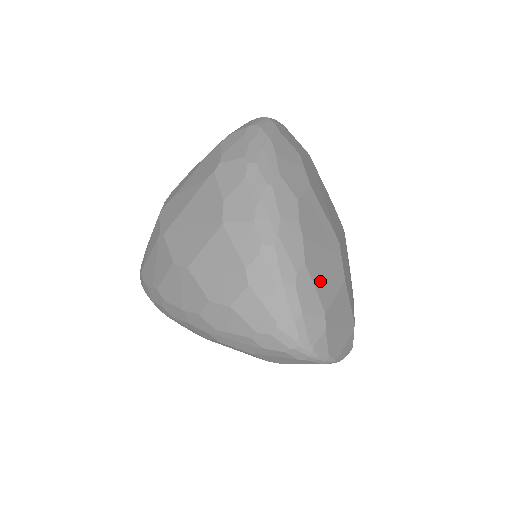
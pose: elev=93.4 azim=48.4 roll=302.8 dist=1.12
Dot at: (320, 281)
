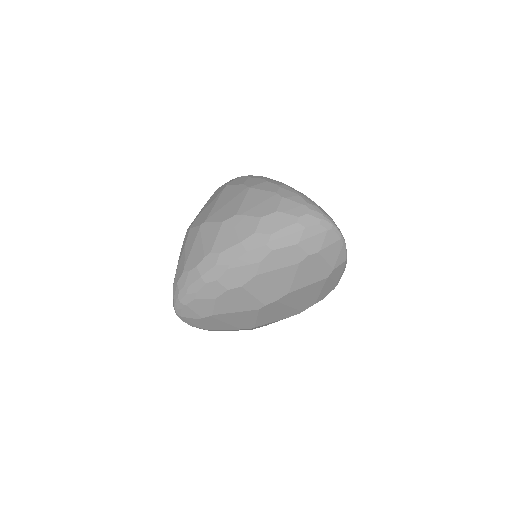
Dot at: occluded
